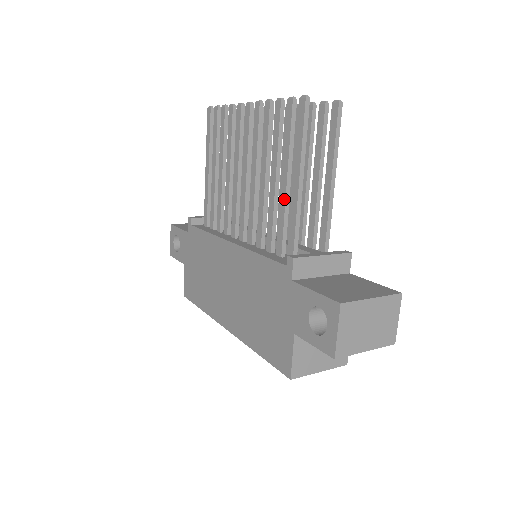
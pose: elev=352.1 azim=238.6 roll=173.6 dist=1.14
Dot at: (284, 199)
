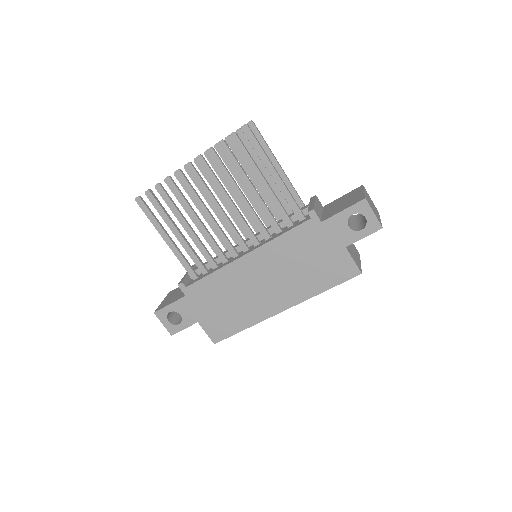
Dot at: (271, 192)
